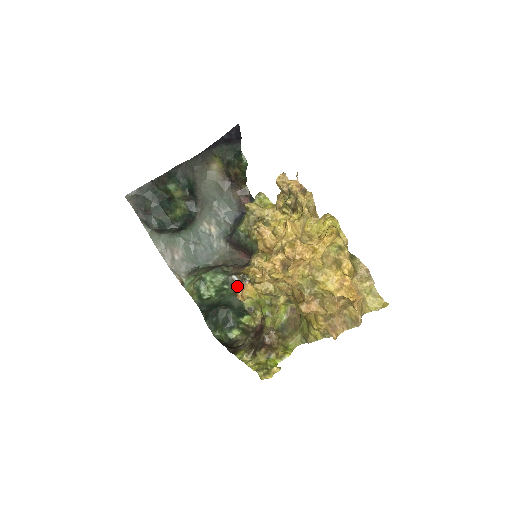
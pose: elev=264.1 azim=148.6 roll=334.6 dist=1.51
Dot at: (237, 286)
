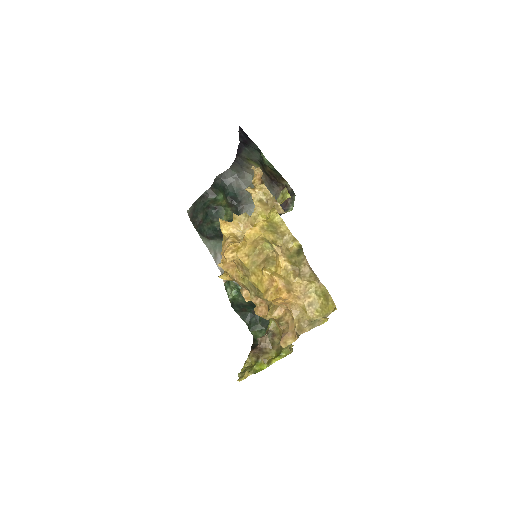
Dot at: occluded
